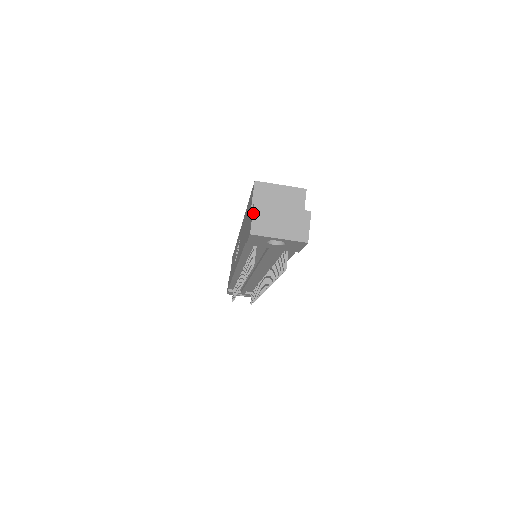
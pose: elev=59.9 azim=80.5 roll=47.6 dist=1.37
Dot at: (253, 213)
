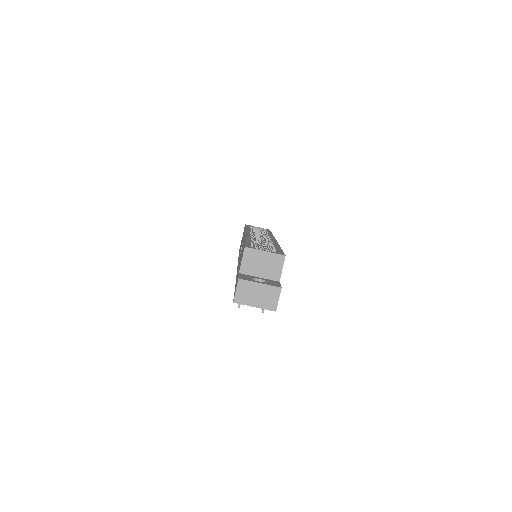
Dot at: (237, 287)
